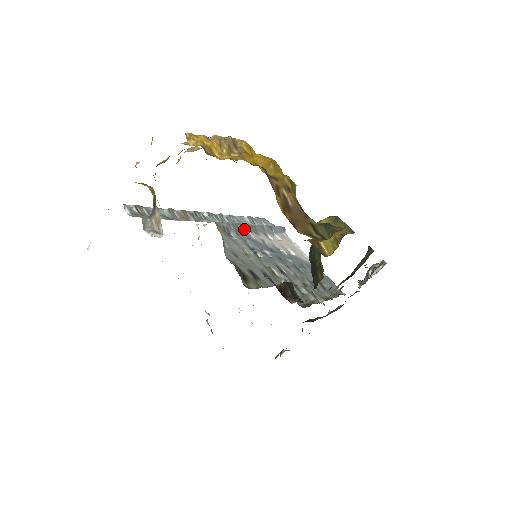
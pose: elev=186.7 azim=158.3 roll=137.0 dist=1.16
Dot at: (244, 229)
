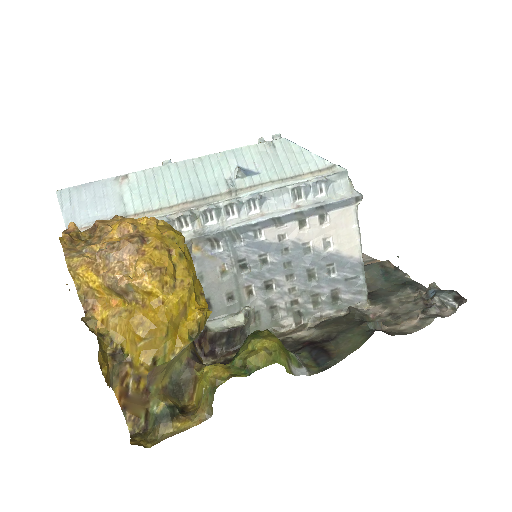
Dot at: (253, 228)
